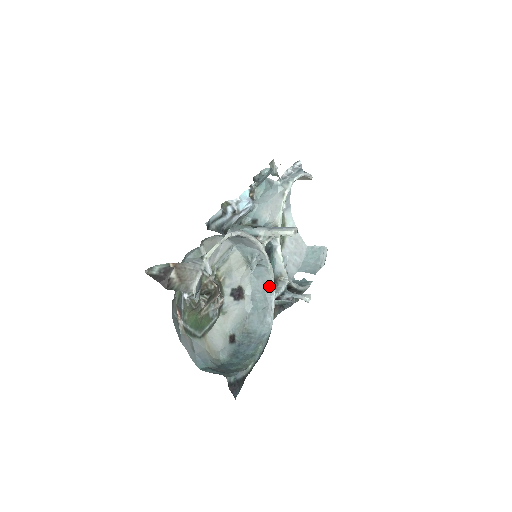
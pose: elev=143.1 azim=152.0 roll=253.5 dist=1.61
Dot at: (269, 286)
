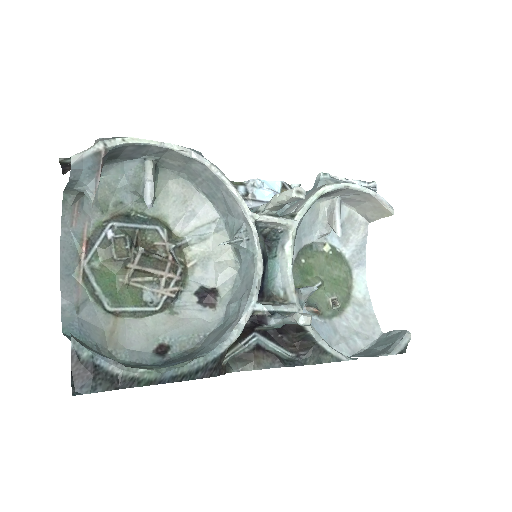
Dot at: (250, 287)
